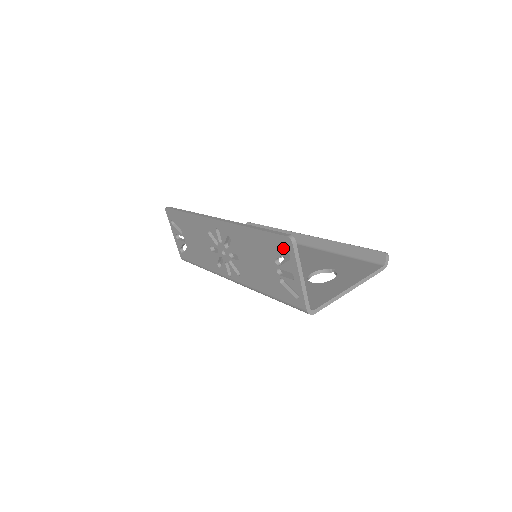
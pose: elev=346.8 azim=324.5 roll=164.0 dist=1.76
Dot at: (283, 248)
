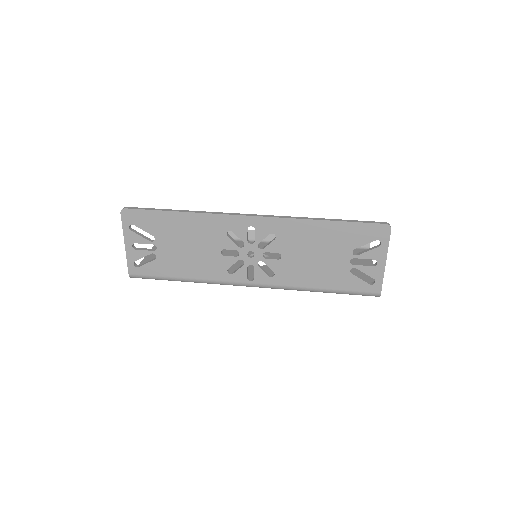
Dot at: (374, 236)
